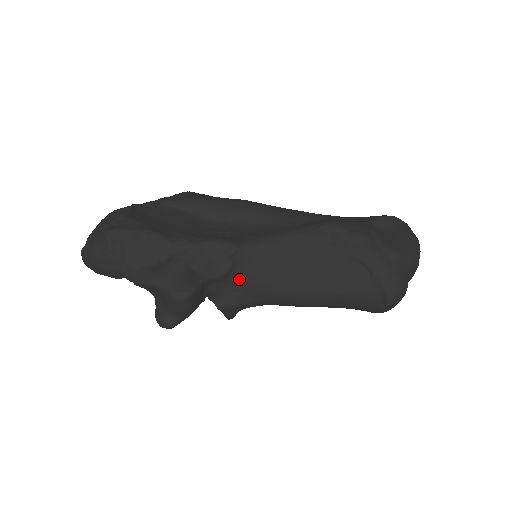
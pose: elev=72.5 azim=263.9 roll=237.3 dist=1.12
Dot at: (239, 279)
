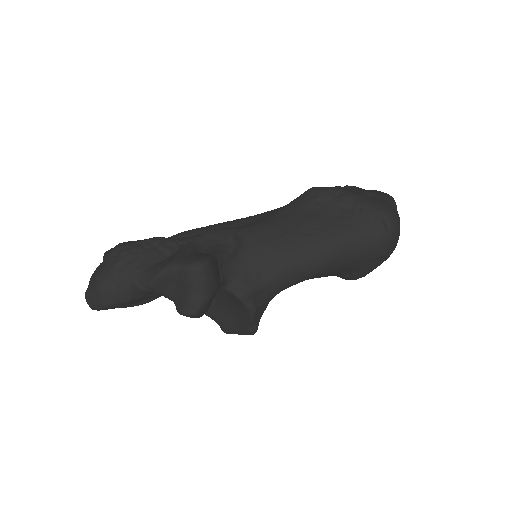
Dot at: (248, 257)
